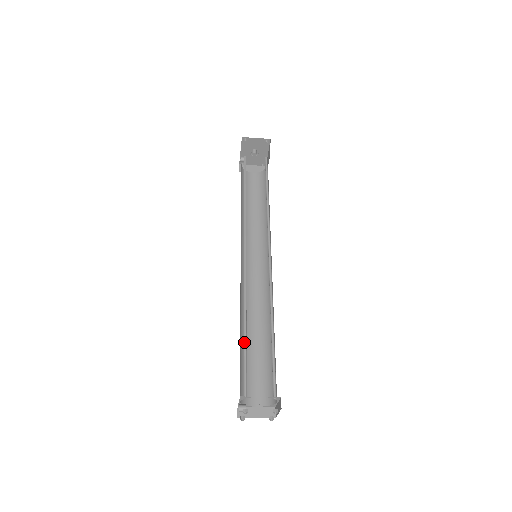
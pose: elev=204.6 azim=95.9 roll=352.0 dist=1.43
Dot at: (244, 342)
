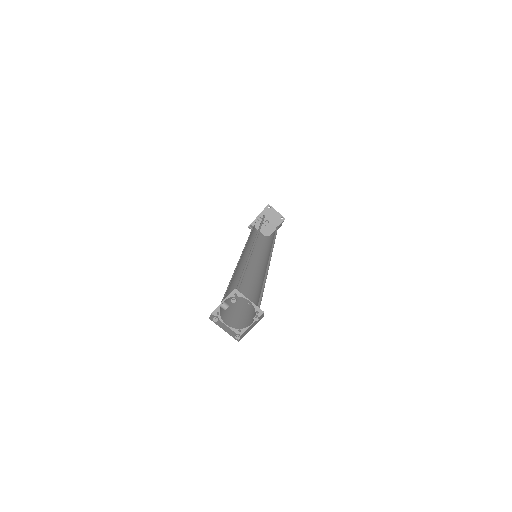
Dot at: (242, 273)
